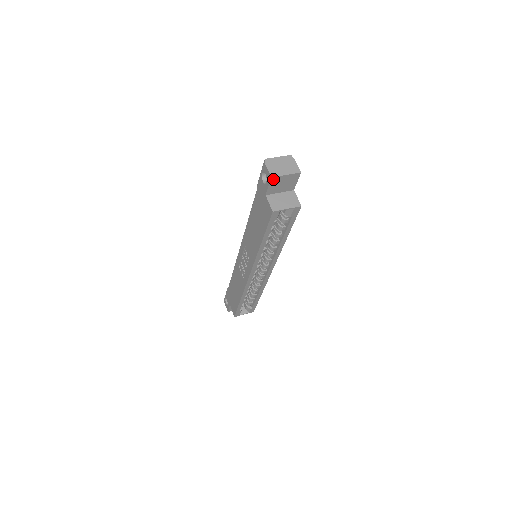
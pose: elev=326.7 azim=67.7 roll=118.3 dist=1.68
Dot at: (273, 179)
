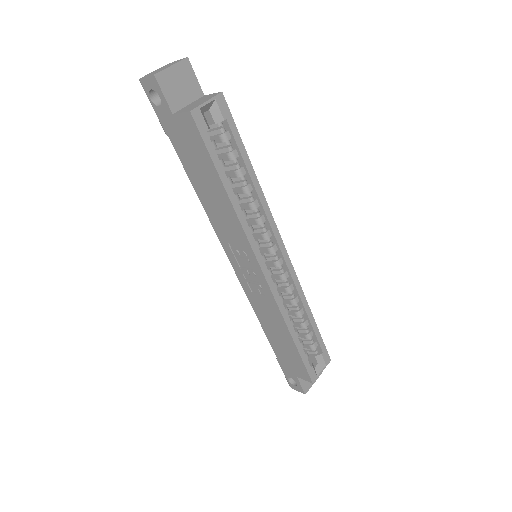
Dot at: (159, 78)
